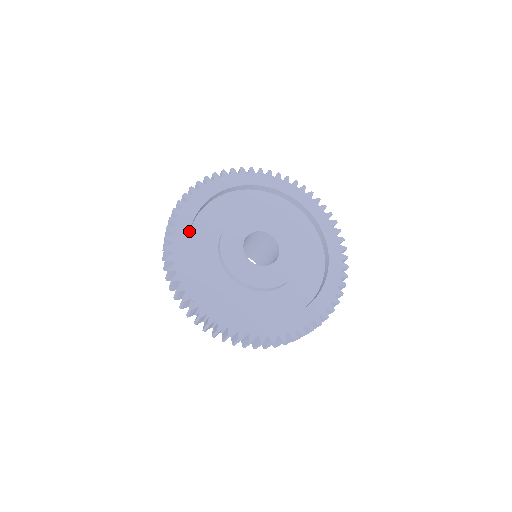
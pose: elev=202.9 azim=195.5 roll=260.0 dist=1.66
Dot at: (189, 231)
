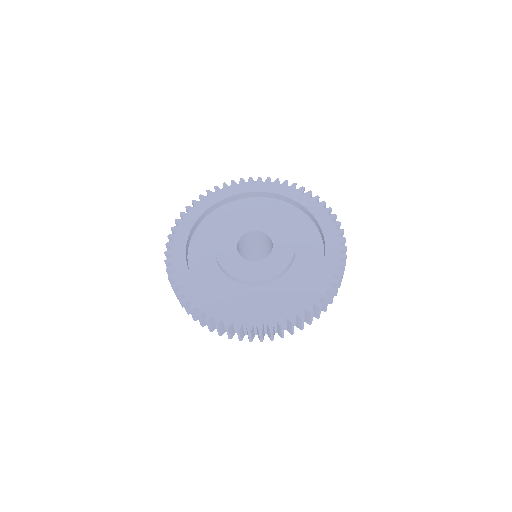
Dot at: (219, 201)
